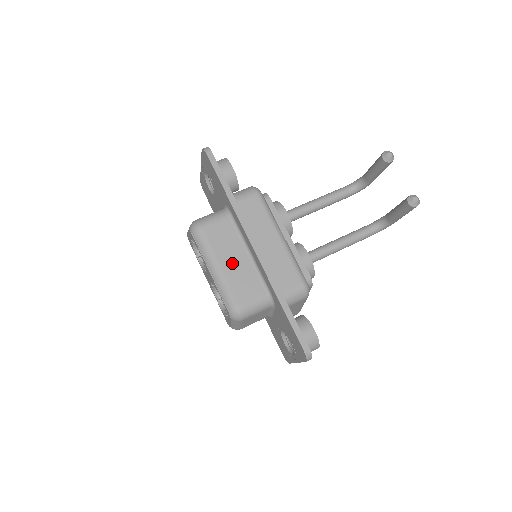
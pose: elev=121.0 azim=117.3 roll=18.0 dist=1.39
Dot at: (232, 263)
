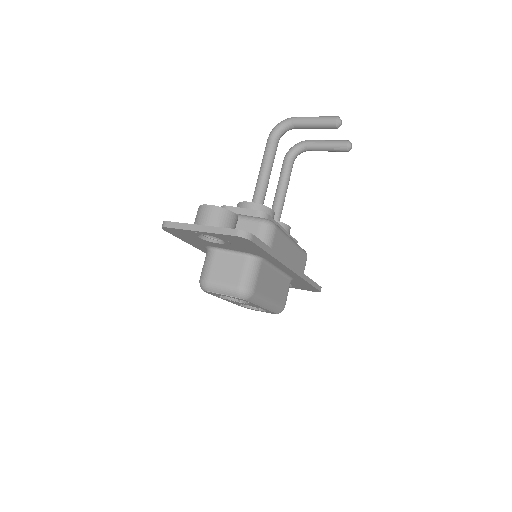
Dot at: (274, 289)
